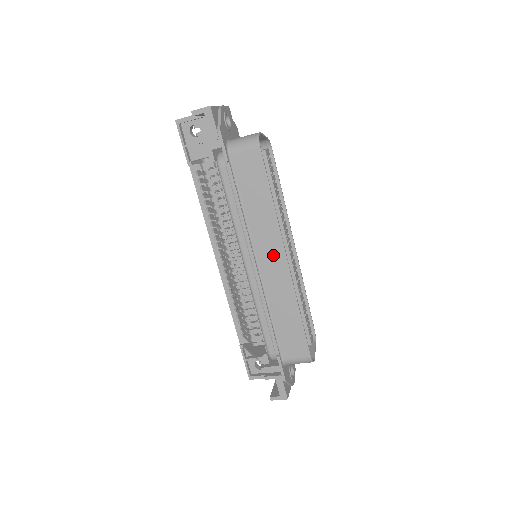
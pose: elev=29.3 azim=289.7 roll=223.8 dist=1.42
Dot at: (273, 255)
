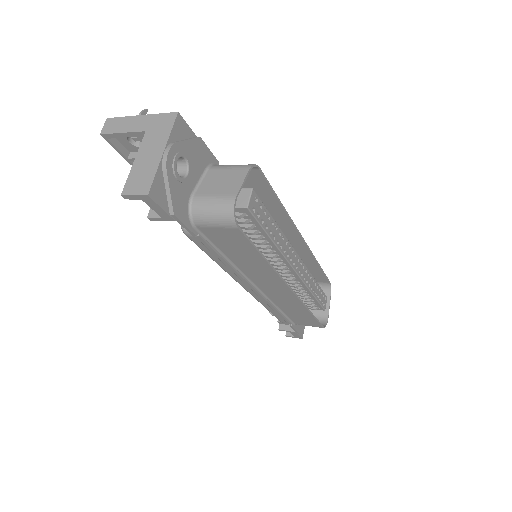
Dot at: (275, 287)
